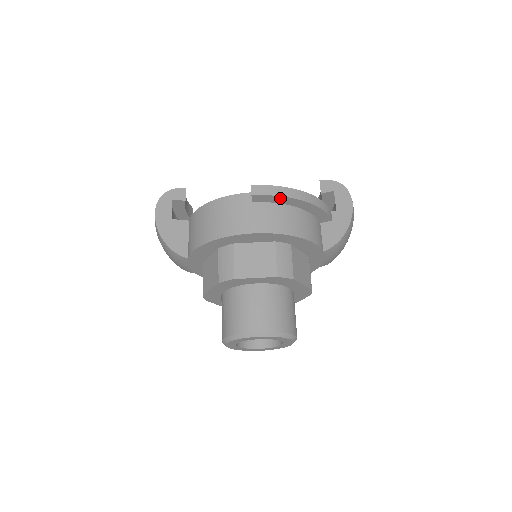
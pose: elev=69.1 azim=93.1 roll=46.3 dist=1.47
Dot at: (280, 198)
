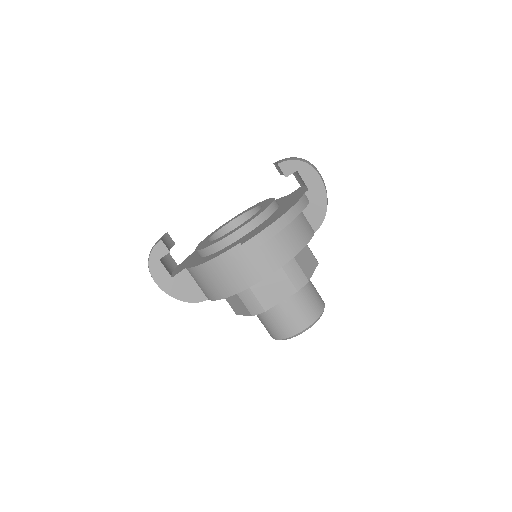
Dot at: (270, 238)
